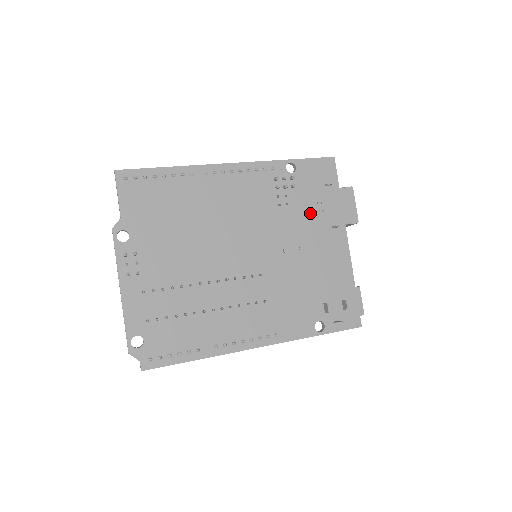
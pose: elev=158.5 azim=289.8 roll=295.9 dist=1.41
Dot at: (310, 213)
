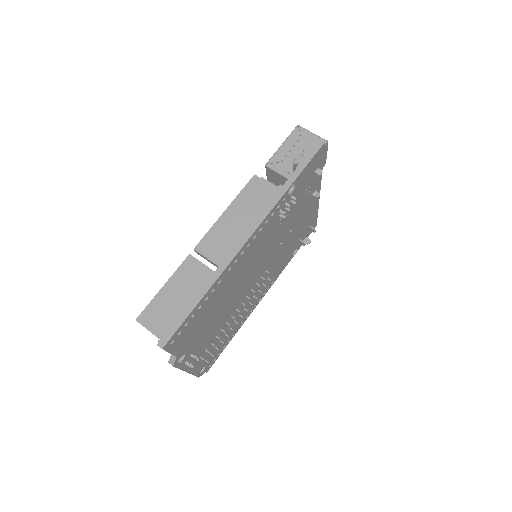
Dot at: (300, 203)
